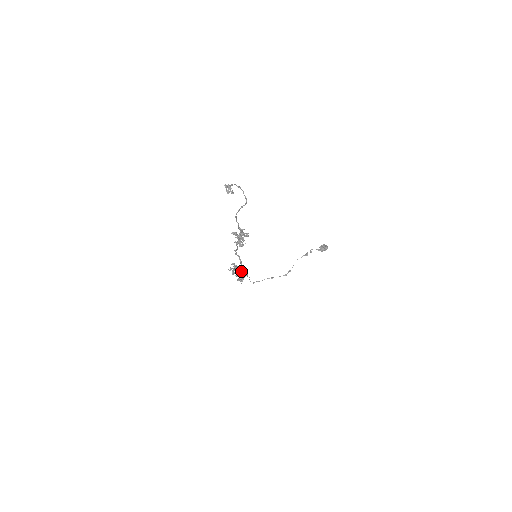
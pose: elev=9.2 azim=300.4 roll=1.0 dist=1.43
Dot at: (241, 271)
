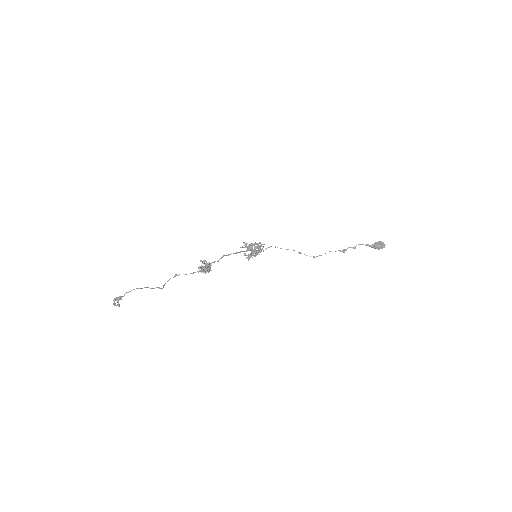
Dot at: (253, 251)
